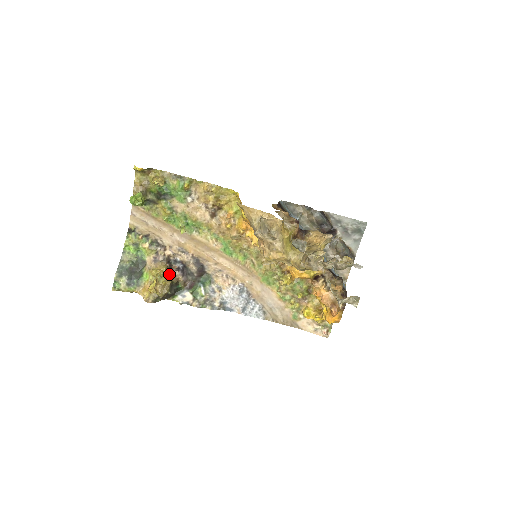
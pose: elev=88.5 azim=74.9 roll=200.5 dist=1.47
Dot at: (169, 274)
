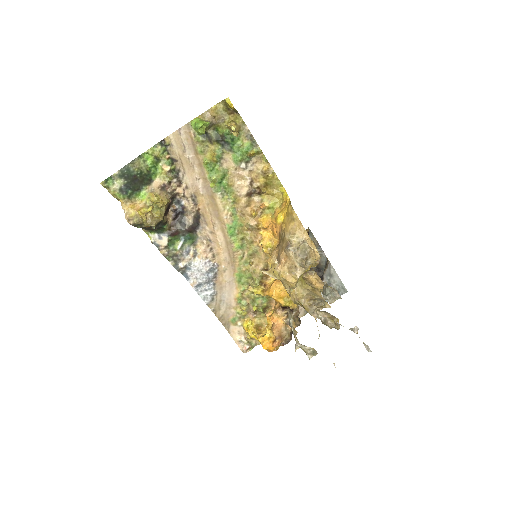
Dot at: (166, 210)
